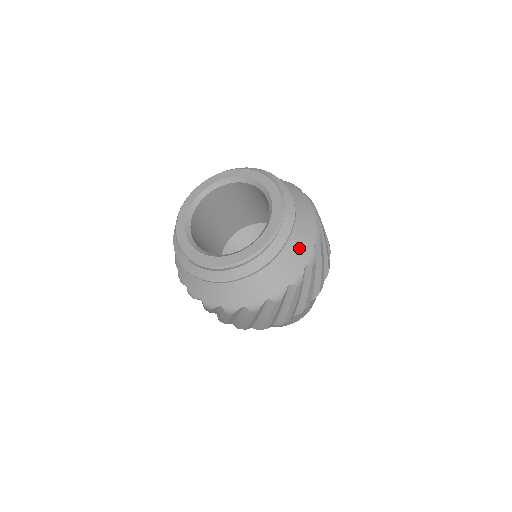
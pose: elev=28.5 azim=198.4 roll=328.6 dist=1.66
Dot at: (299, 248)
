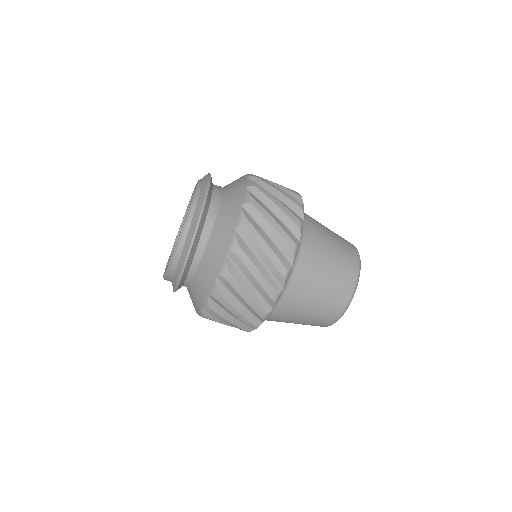
Dot at: (235, 182)
